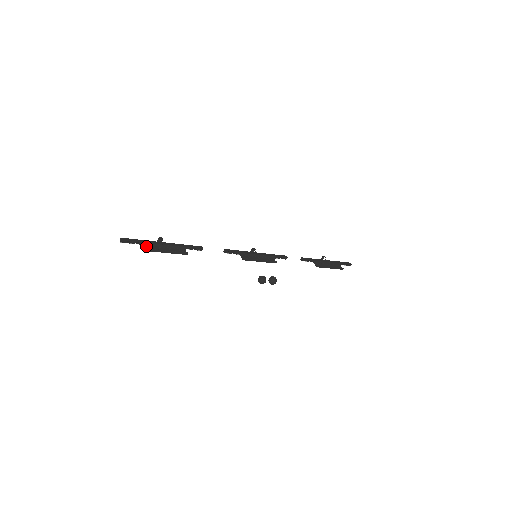
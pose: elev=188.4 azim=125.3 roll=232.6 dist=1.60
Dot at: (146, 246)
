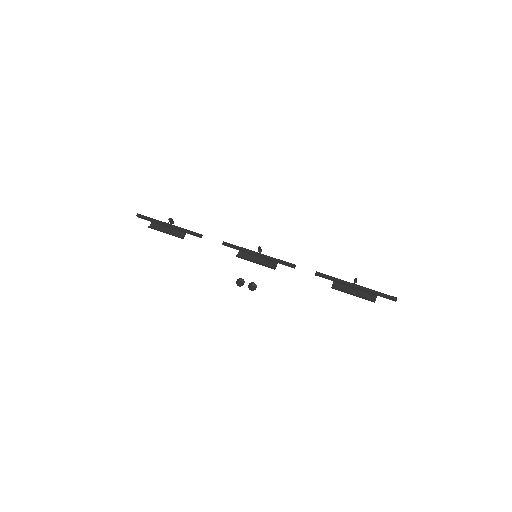
Dot at: (154, 224)
